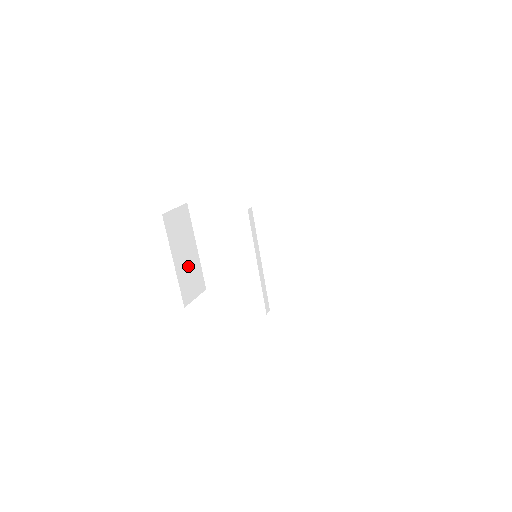
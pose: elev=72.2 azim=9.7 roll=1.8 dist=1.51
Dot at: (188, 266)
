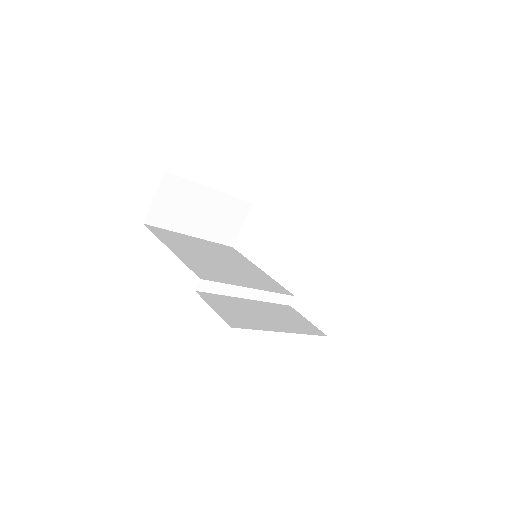
Dot at: (213, 216)
